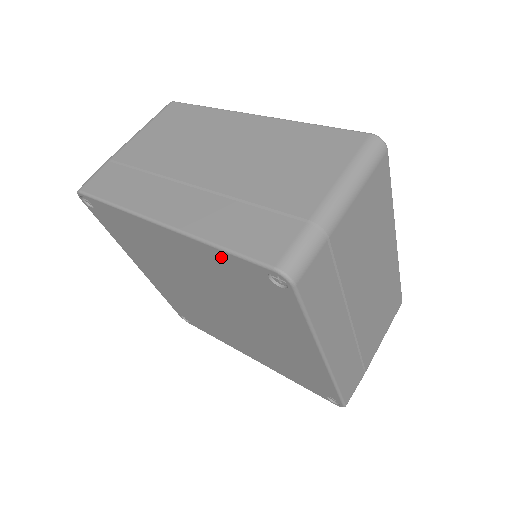
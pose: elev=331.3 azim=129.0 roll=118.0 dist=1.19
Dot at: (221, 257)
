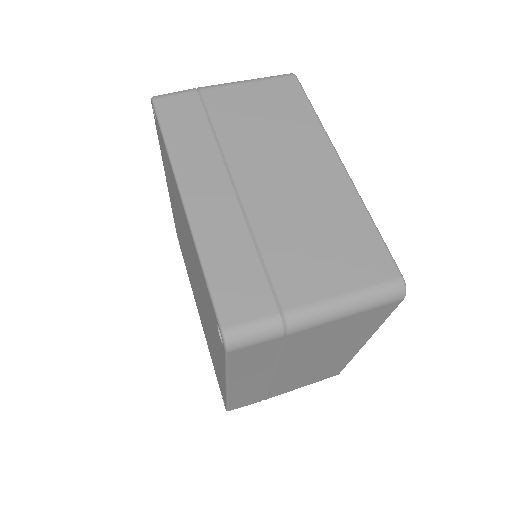
Dot at: occluded
